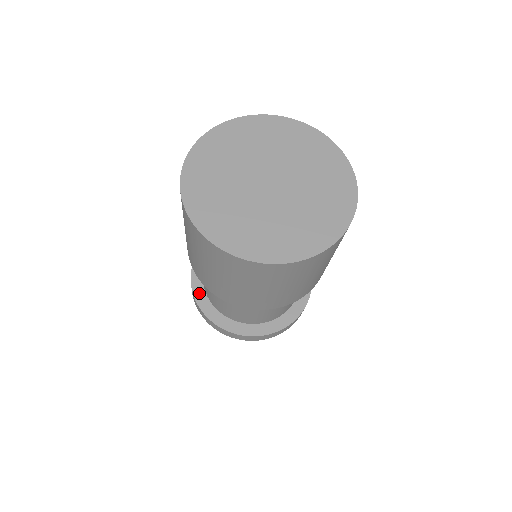
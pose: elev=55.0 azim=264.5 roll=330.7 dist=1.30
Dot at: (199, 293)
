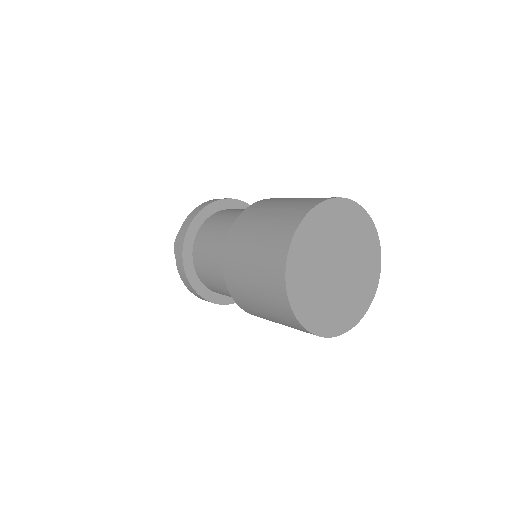
Dot at: (190, 270)
